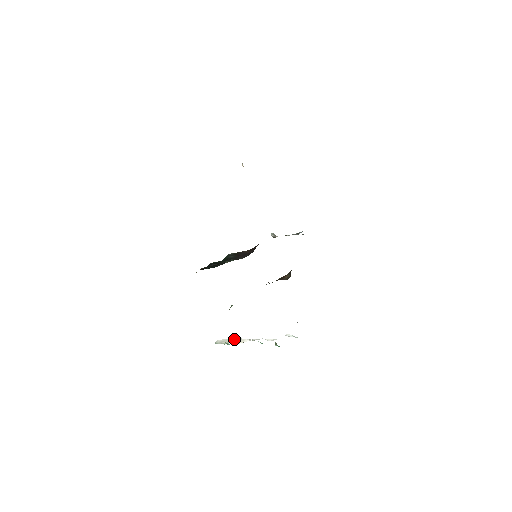
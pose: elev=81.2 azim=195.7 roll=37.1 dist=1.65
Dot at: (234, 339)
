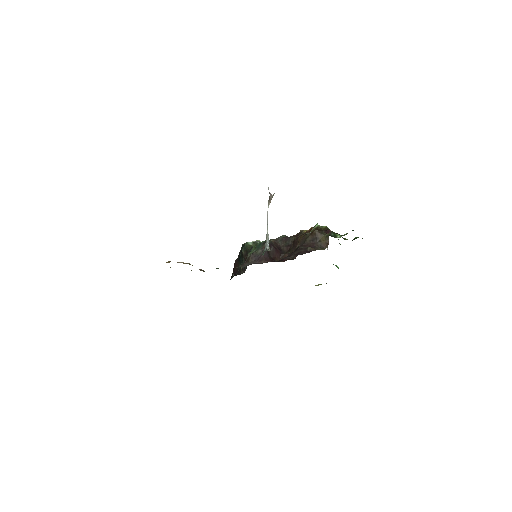
Dot at: occluded
